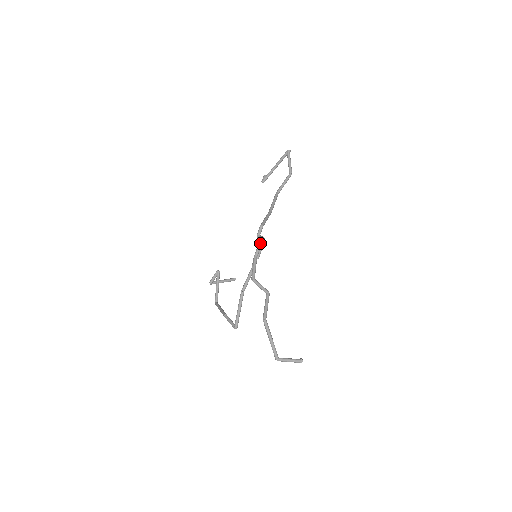
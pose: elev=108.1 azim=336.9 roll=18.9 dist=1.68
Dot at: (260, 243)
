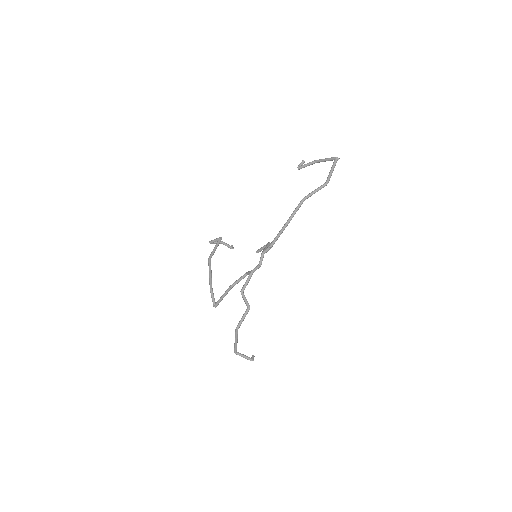
Dot at: (261, 263)
